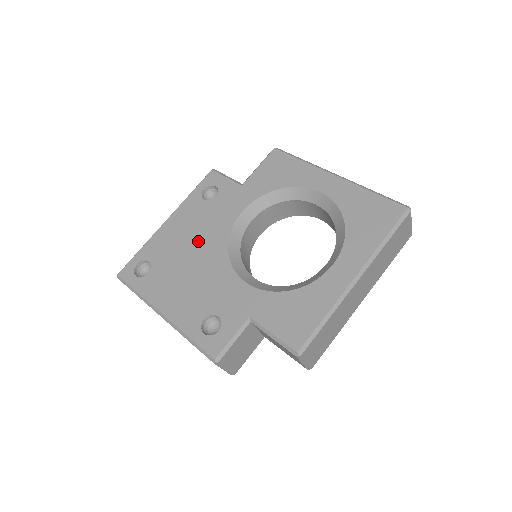
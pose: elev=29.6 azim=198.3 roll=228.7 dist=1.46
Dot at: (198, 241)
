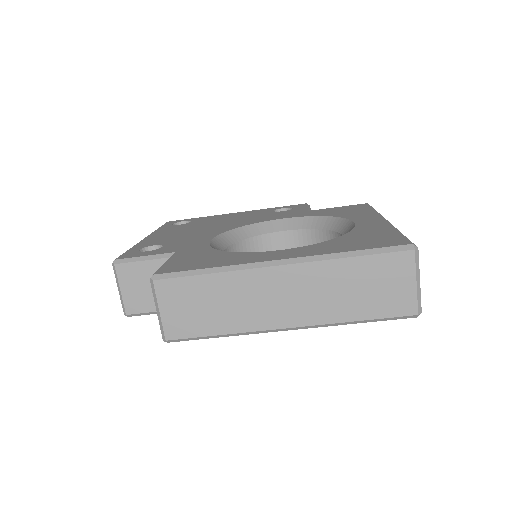
Dot at: (231, 221)
